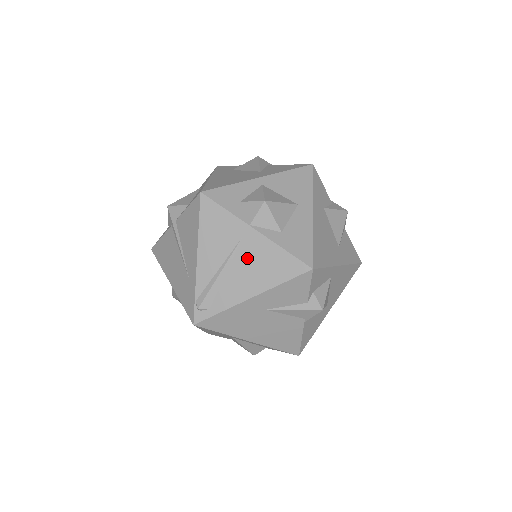
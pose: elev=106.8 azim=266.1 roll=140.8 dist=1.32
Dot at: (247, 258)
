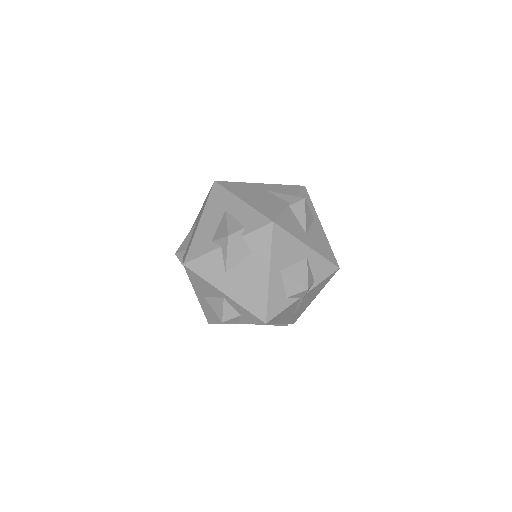
Dot at: occluded
